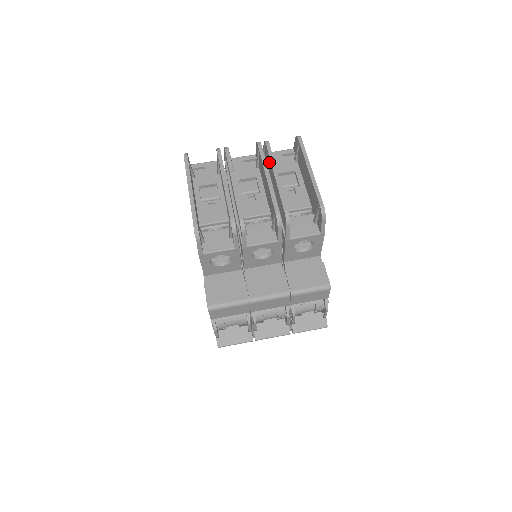
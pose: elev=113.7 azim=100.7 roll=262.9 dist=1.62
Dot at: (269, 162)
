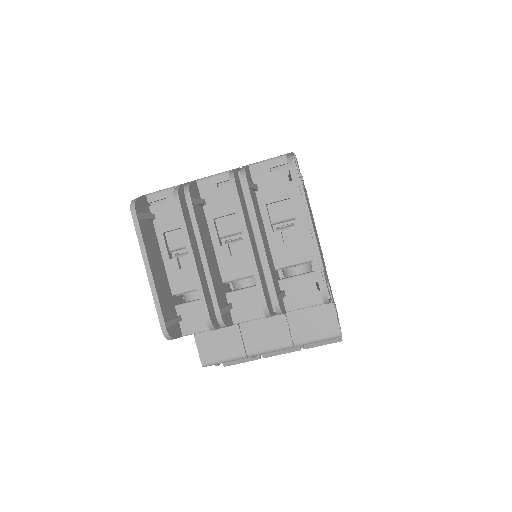
Dot at: occluded
